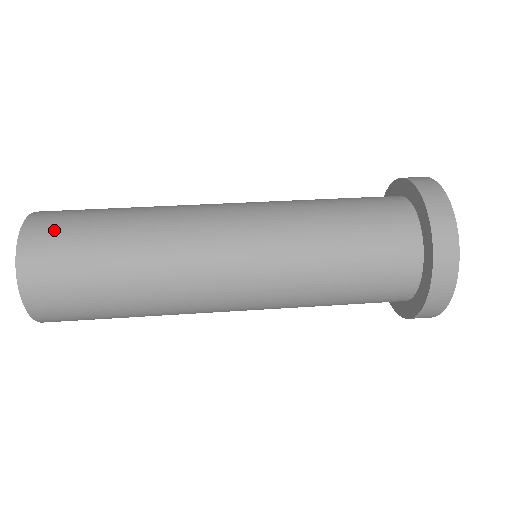
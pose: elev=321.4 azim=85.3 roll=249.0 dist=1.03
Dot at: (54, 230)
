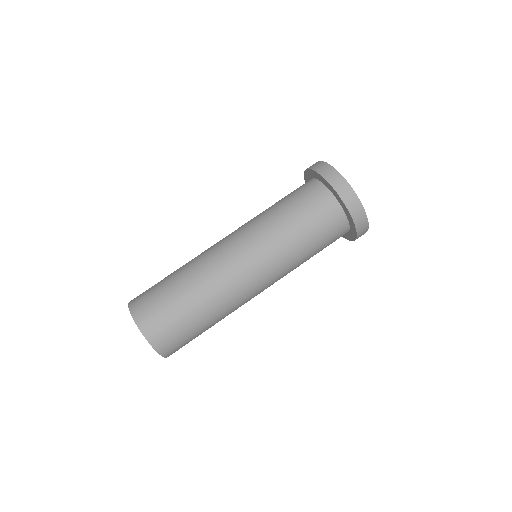
Dot at: (175, 342)
